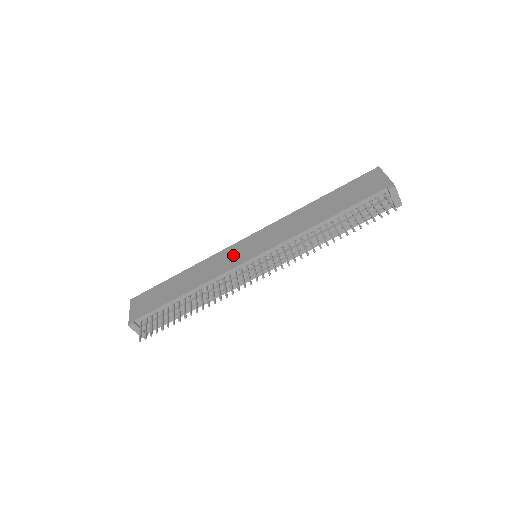
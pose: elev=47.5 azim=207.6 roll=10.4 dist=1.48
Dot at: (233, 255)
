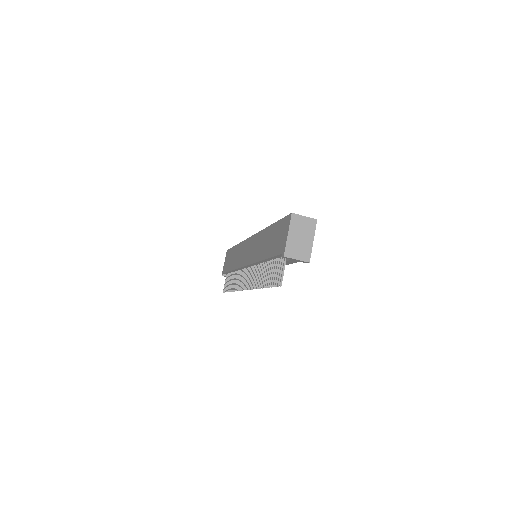
Dot at: (244, 252)
